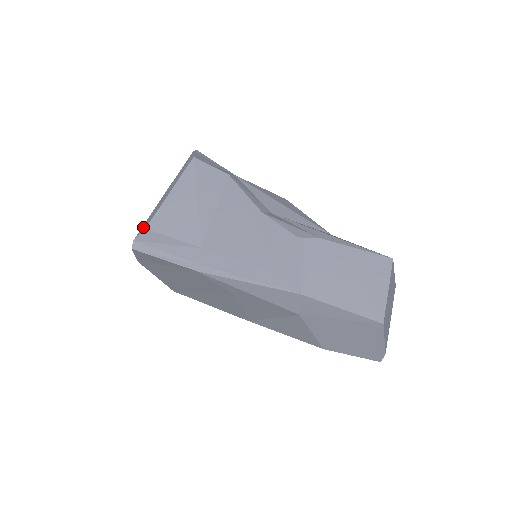
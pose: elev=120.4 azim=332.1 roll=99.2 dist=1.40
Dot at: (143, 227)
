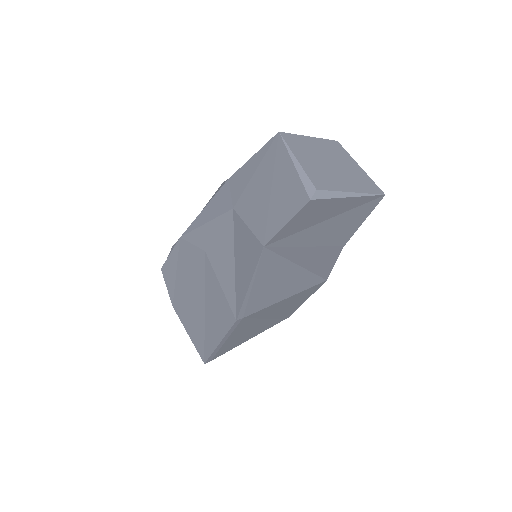
Dot at: occluded
